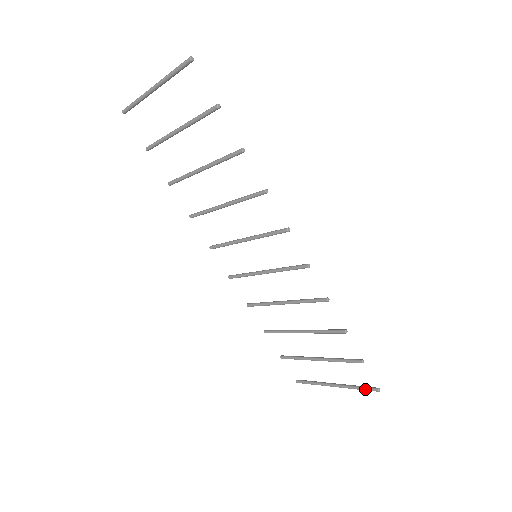
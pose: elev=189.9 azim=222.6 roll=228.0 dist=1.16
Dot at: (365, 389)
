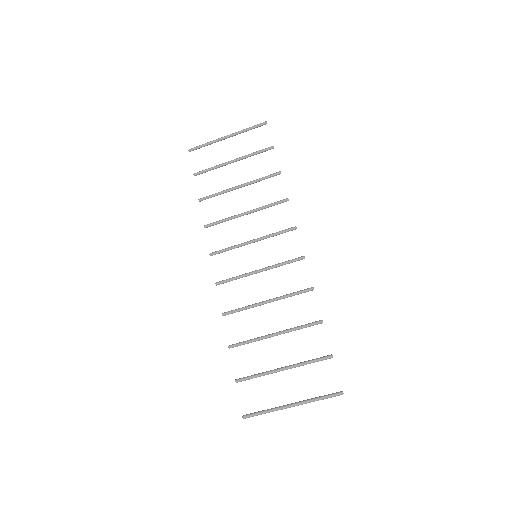
Dot at: (328, 395)
